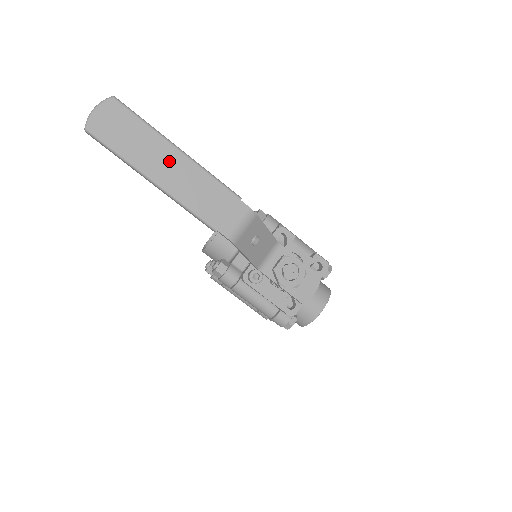
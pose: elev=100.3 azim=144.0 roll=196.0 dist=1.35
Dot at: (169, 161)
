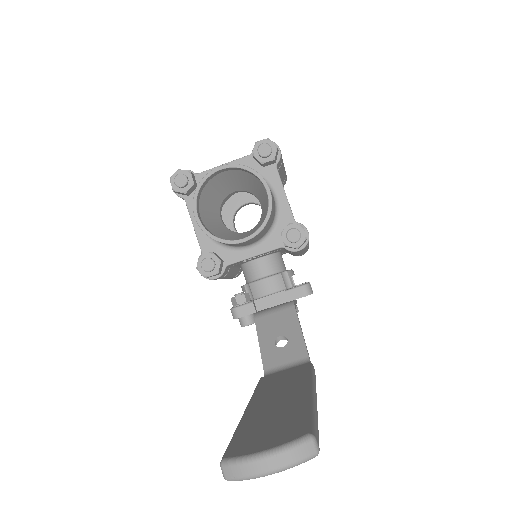
Dot at: occluded
